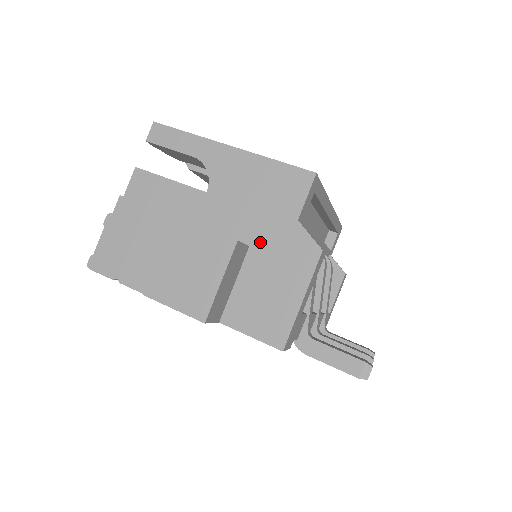
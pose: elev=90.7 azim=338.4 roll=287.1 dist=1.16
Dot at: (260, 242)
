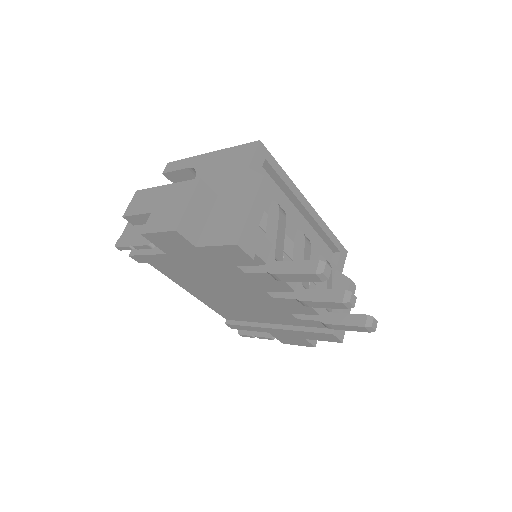
Dot at: (225, 190)
